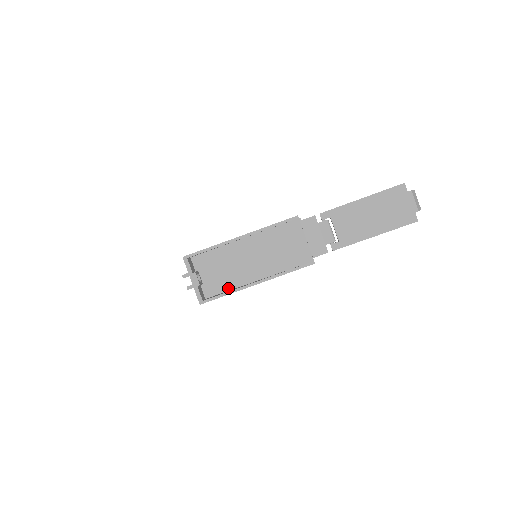
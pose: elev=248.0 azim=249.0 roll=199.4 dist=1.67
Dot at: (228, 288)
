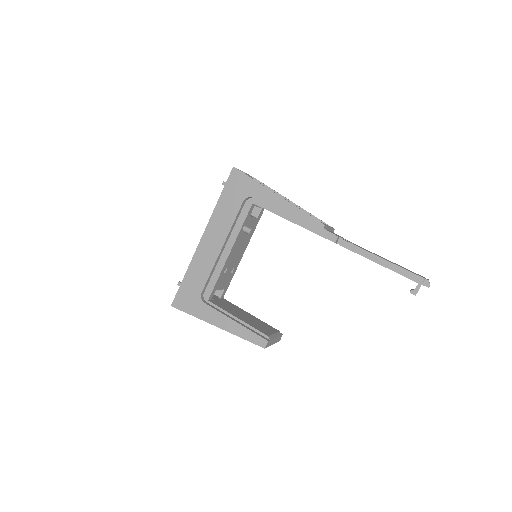
Dot at: occluded
